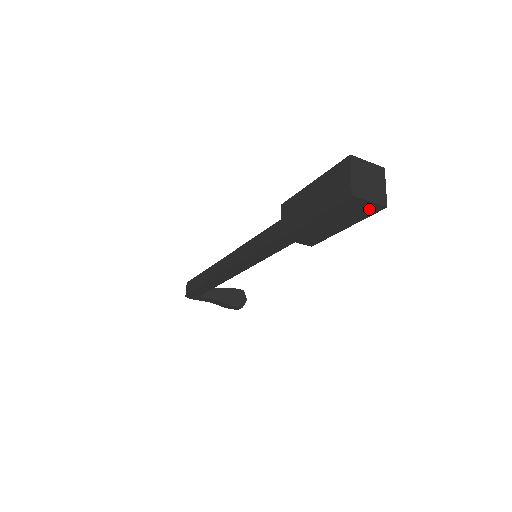
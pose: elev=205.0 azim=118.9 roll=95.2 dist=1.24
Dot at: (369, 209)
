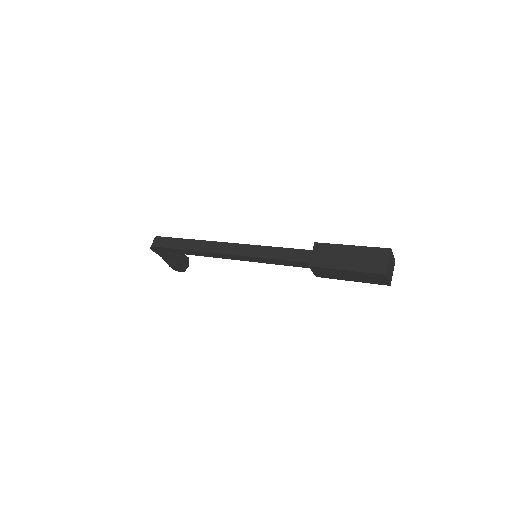
Dot at: (381, 282)
